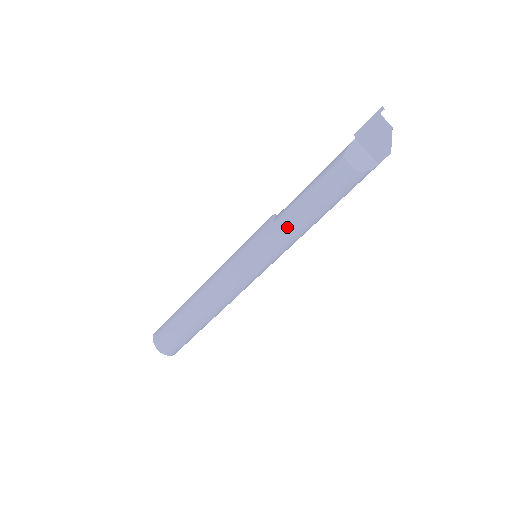
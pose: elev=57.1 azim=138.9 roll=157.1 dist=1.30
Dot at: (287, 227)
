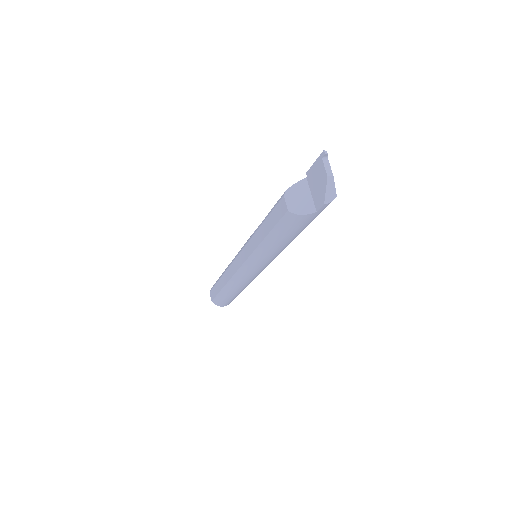
Dot at: (256, 241)
